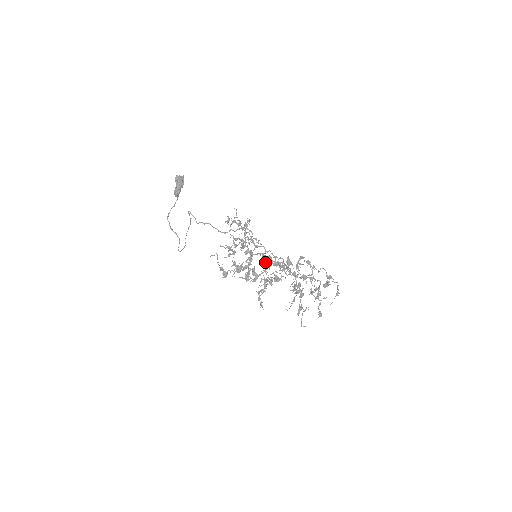
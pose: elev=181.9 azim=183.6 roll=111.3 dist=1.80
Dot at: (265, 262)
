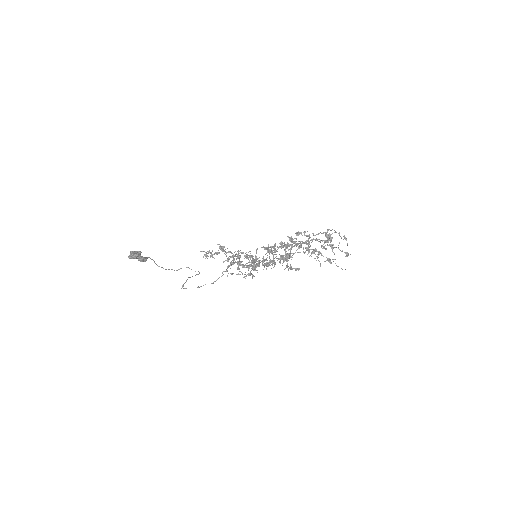
Dot at: occluded
